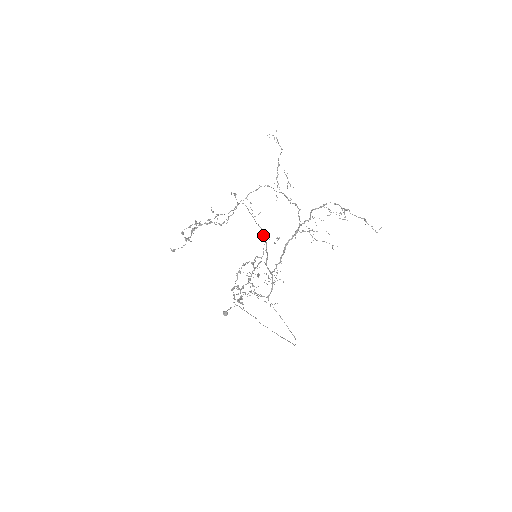
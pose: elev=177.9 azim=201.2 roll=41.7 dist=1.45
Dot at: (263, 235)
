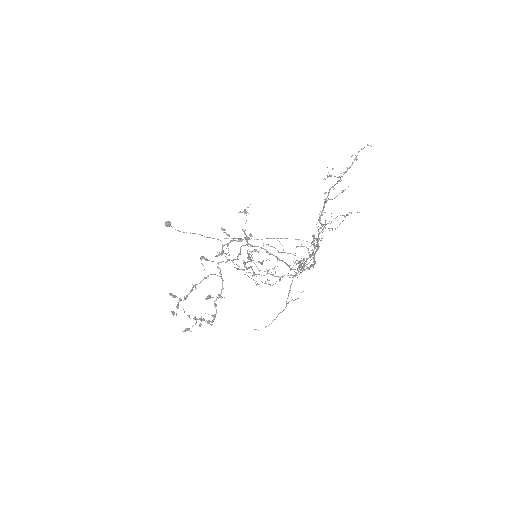
Dot at: (246, 238)
